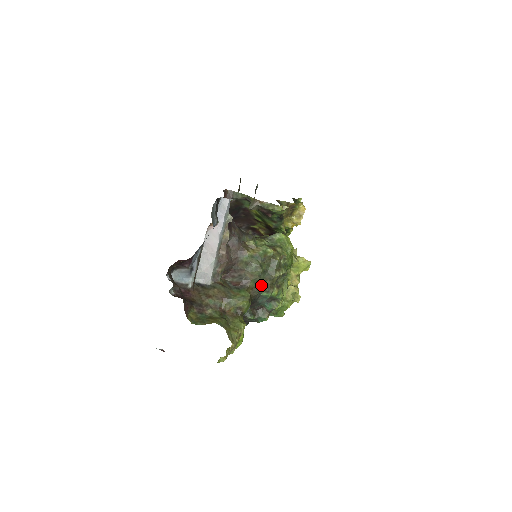
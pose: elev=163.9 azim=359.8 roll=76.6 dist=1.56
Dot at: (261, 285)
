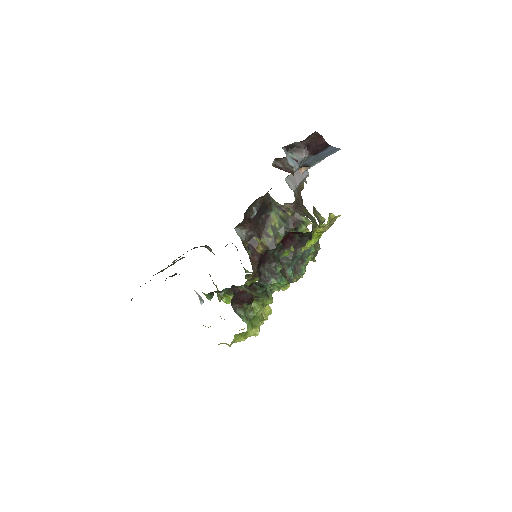
Dot at: occluded
